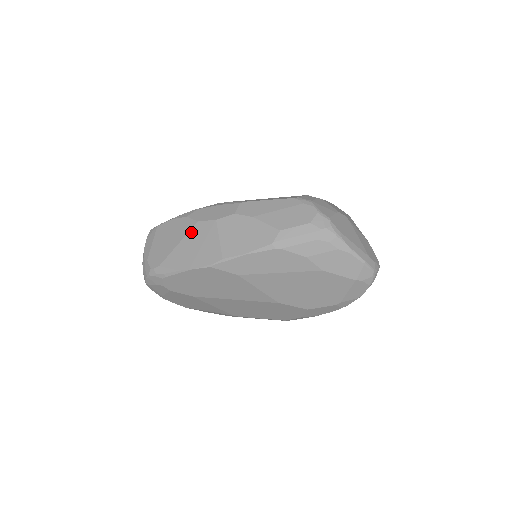
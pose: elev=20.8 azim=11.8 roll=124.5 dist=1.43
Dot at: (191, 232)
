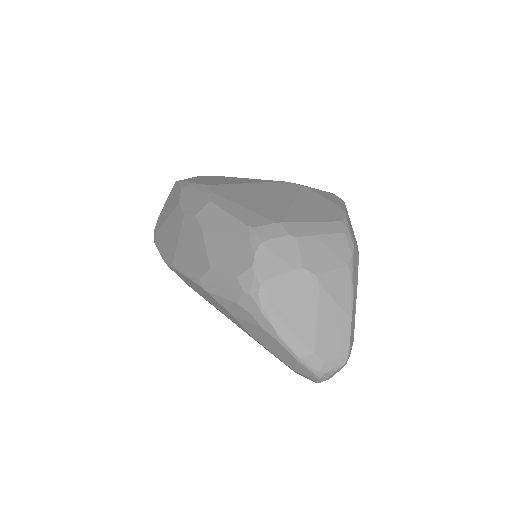
Dot at: (173, 213)
